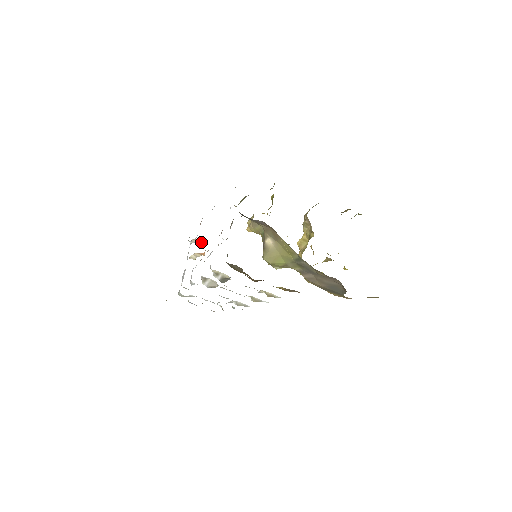
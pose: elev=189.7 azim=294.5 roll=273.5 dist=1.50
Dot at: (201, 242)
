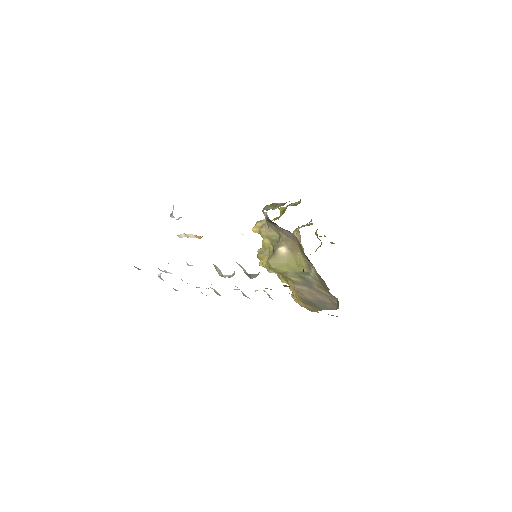
Dot at: occluded
